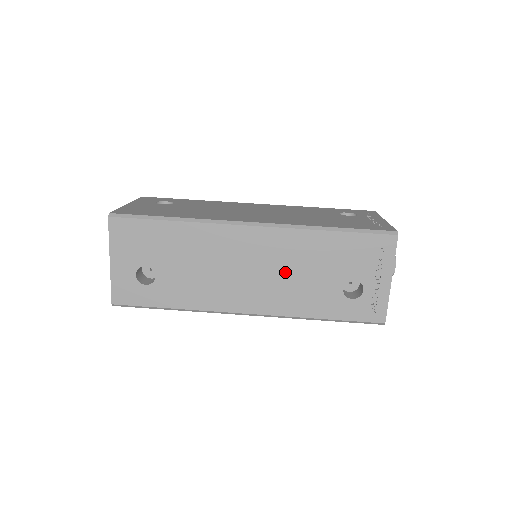
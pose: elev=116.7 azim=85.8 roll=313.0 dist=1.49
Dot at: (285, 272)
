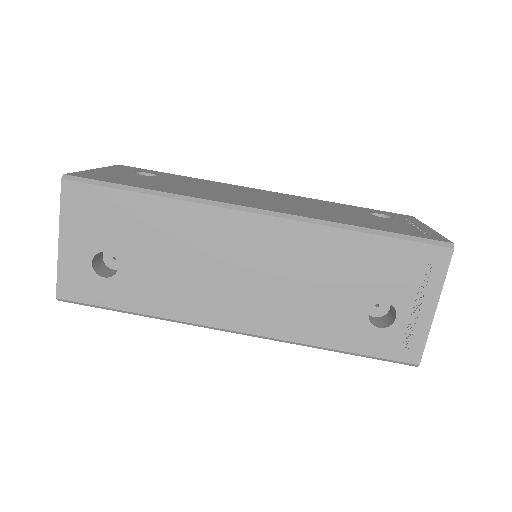
Dot at: (293, 281)
